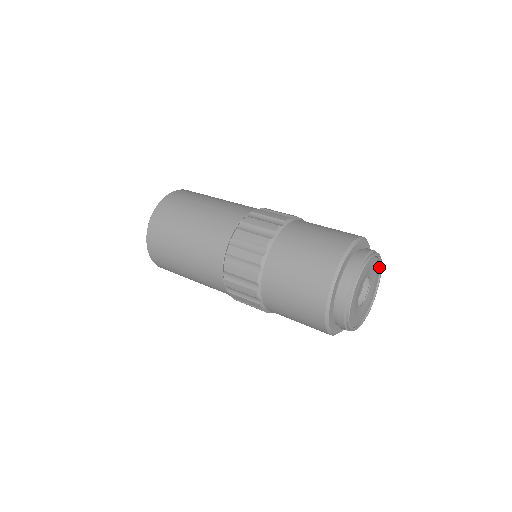
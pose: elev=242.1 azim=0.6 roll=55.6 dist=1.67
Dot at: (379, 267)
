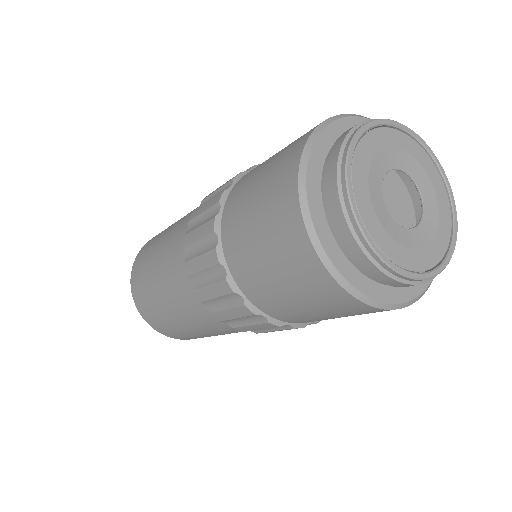
Dot at: (384, 128)
